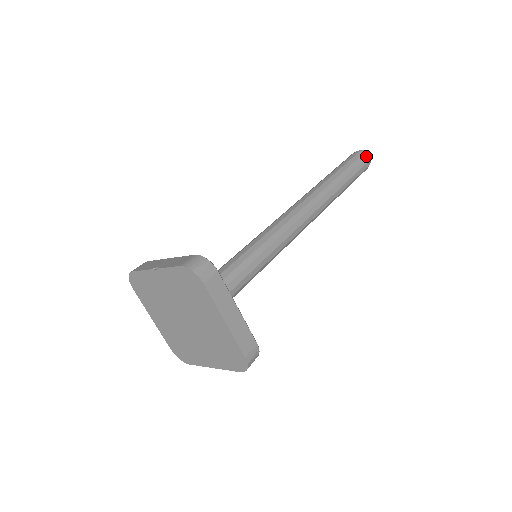
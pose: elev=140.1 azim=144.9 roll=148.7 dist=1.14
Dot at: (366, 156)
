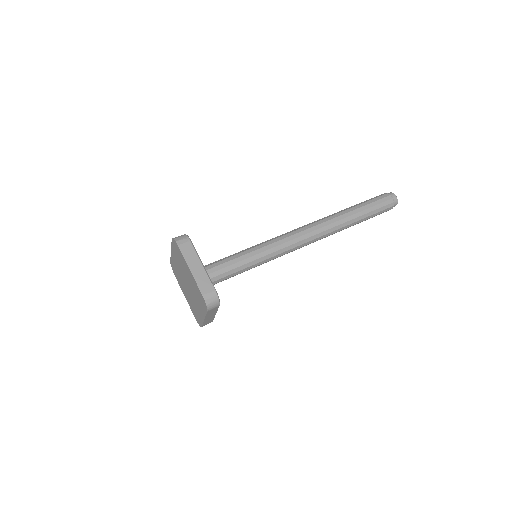
Dot at: (388, 195)
